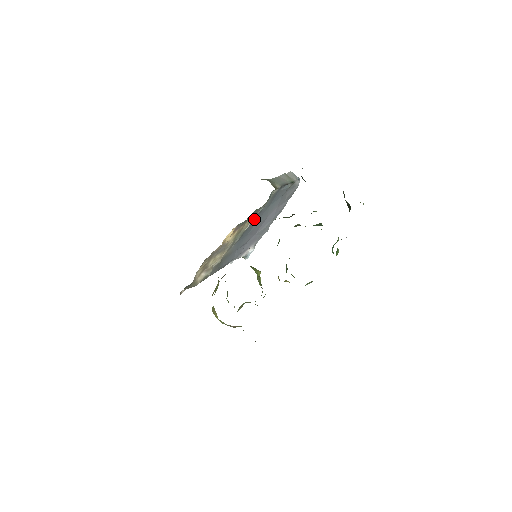
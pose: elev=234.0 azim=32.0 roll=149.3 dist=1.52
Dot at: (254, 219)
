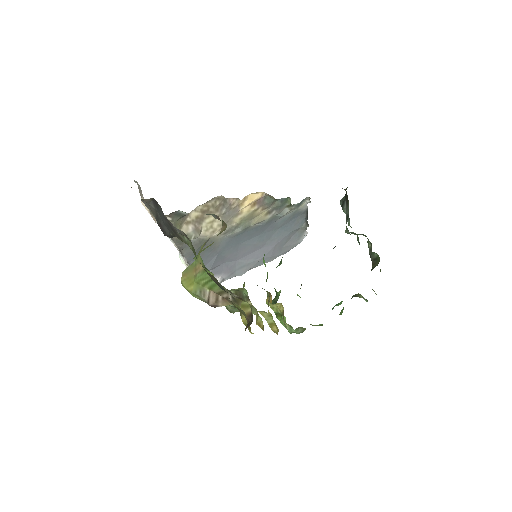
Dot at: (265, 222)
